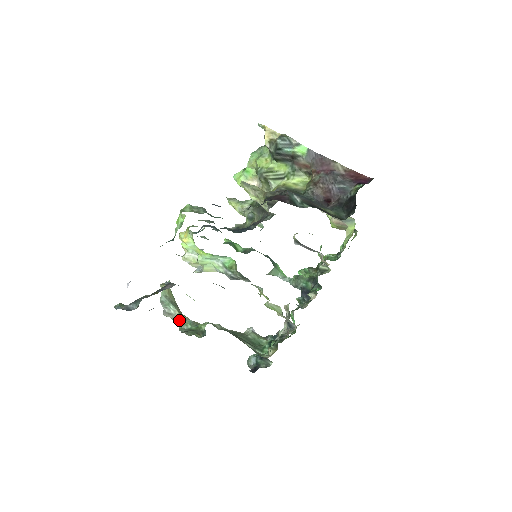
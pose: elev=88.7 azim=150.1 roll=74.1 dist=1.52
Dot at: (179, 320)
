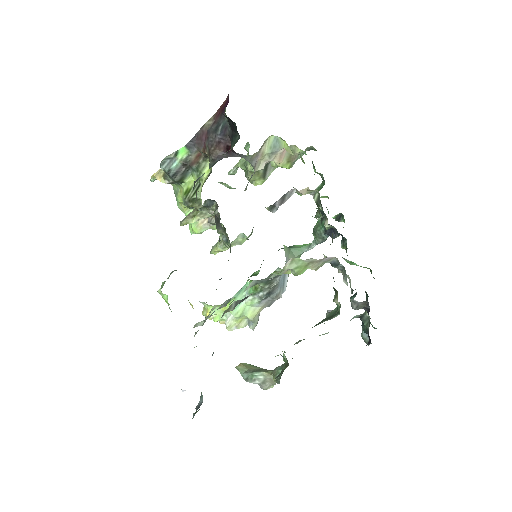
Dot at: occluded
